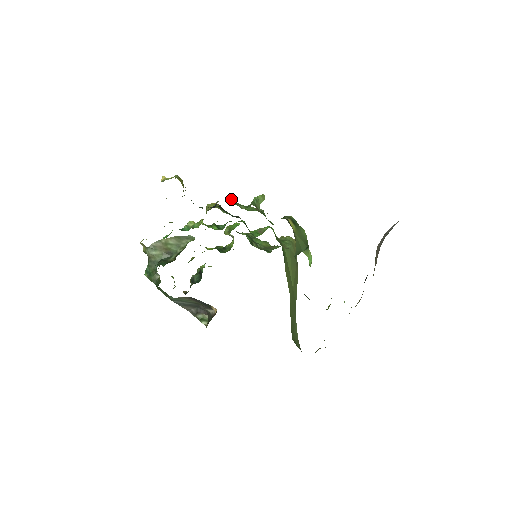
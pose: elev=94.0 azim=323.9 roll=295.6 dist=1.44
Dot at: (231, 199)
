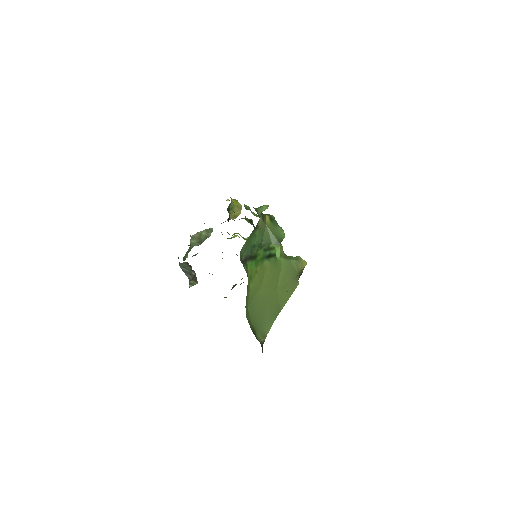
Dot at: (246, 206)
